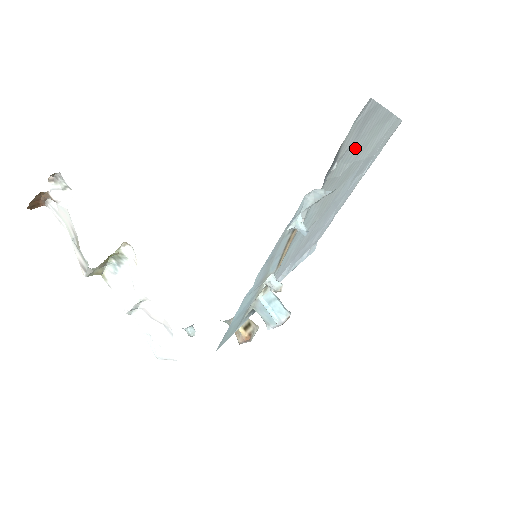
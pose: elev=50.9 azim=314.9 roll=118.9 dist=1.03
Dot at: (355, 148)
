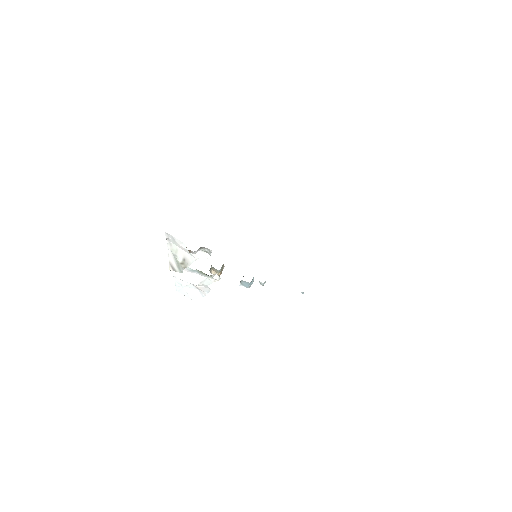
Dot at: occluded
